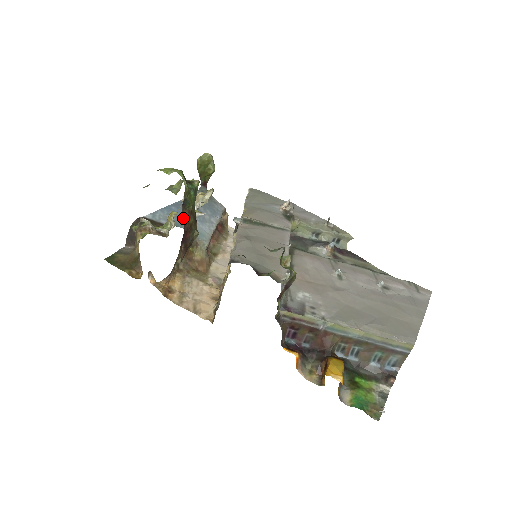
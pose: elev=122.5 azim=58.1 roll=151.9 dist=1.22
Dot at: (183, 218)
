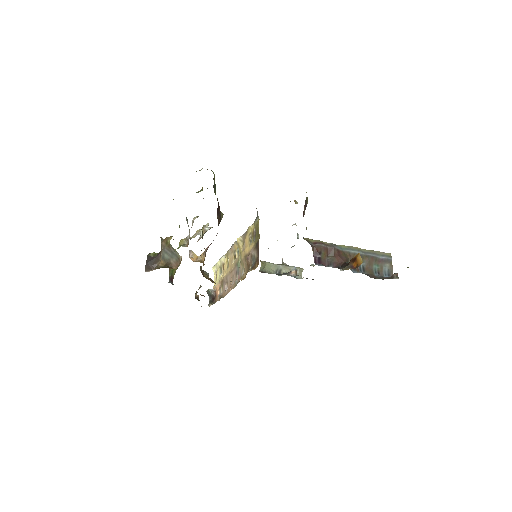
Dot at: occluded
